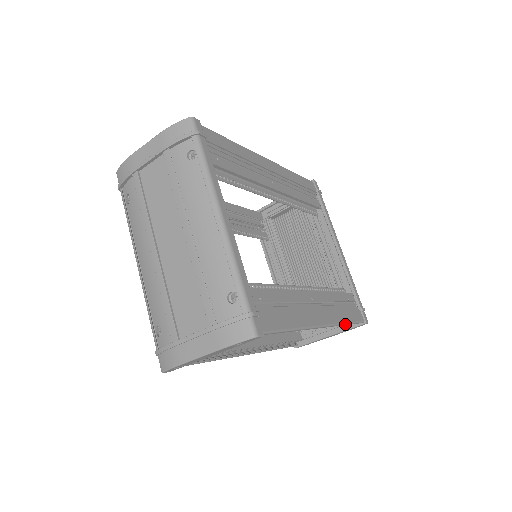
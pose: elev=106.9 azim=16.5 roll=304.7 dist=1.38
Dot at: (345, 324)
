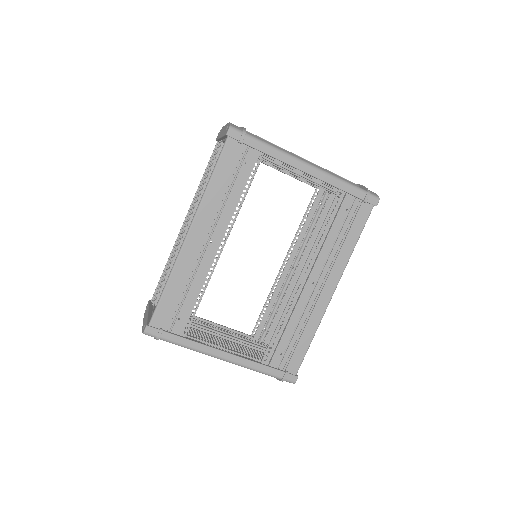
Dot at: occluded
